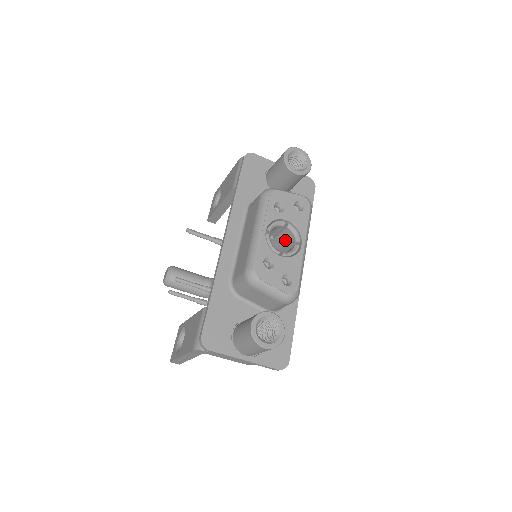
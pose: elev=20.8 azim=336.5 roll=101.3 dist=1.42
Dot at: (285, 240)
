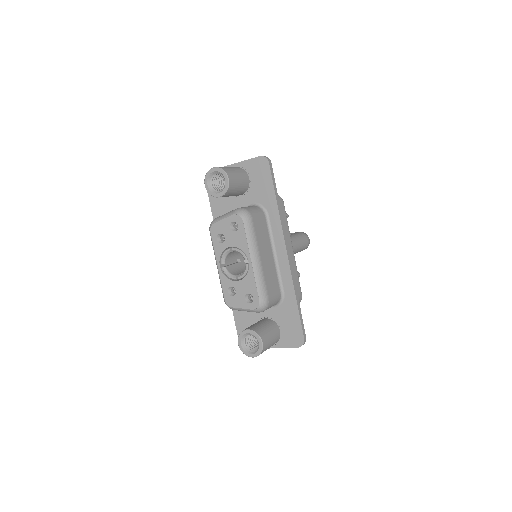
Dot at: occluded
